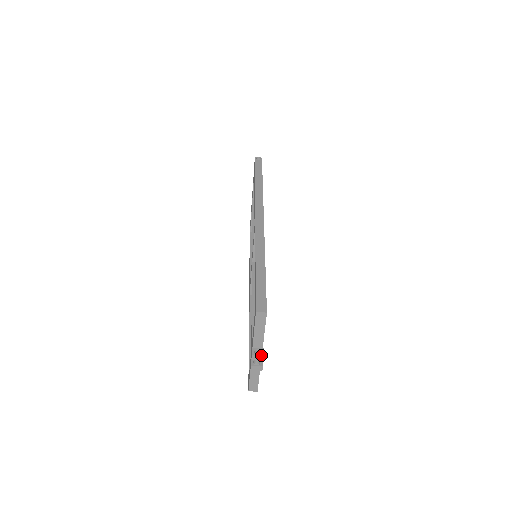
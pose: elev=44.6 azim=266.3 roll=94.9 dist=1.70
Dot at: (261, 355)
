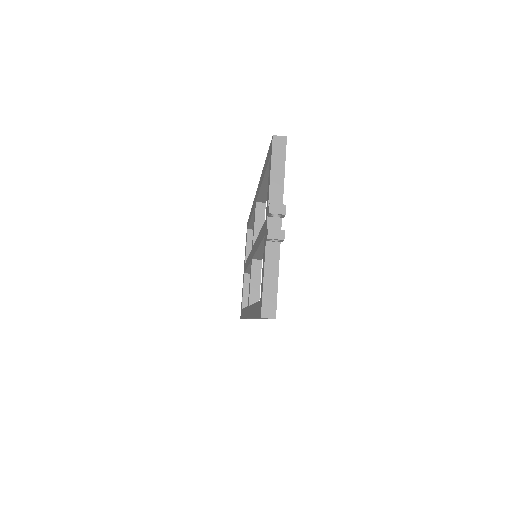
Dot at: (282, 204)
